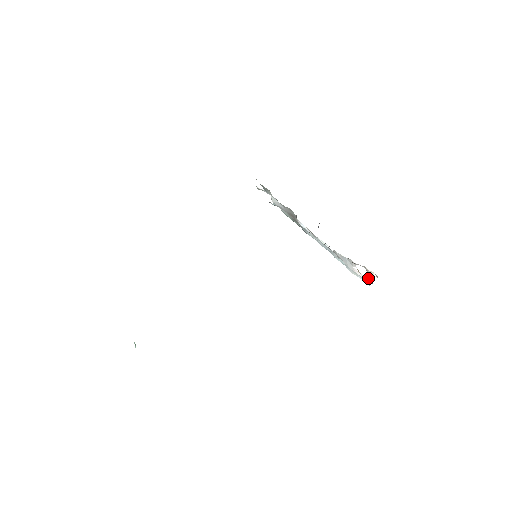
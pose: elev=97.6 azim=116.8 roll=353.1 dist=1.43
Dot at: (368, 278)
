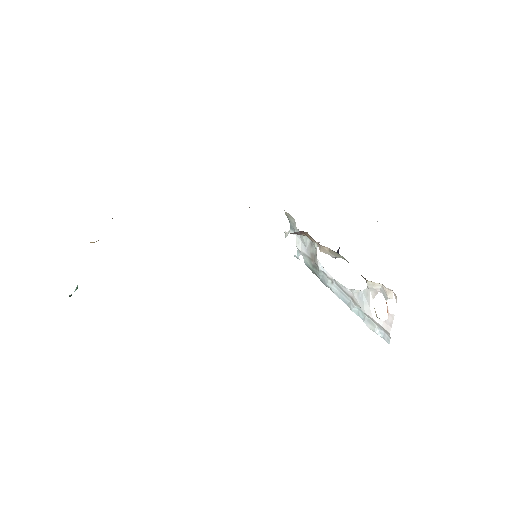
Dot at: (387, 320)
